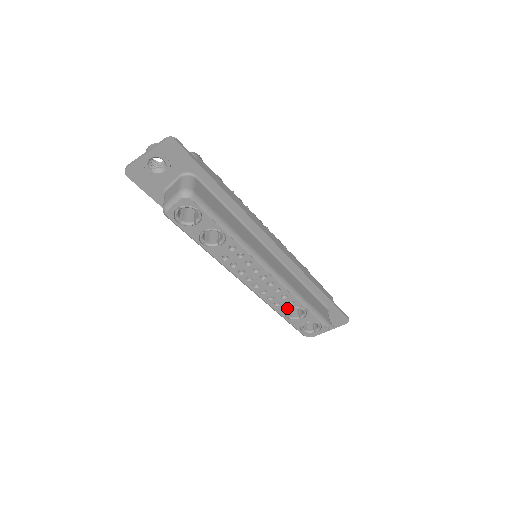
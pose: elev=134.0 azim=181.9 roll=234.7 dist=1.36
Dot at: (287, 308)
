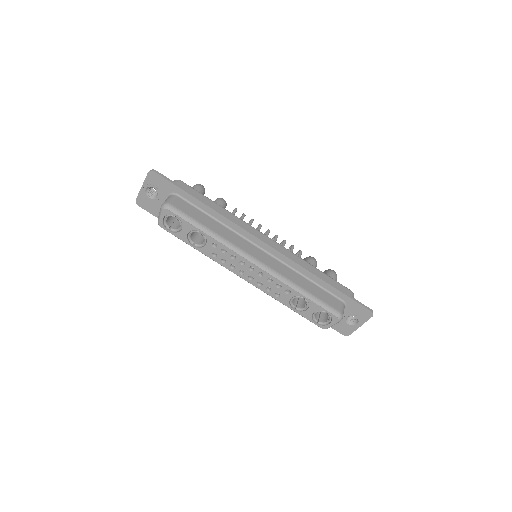
Dot at: (288, 298)
